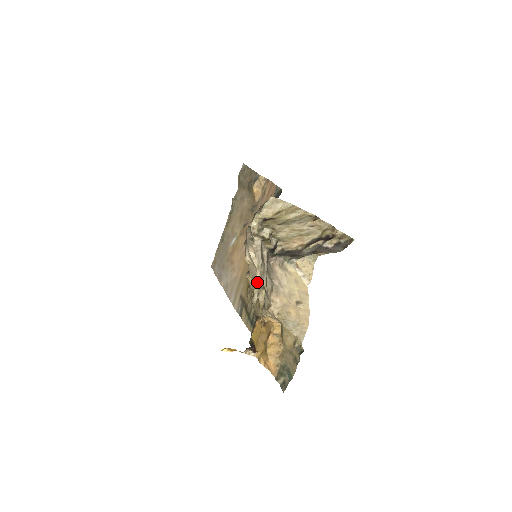
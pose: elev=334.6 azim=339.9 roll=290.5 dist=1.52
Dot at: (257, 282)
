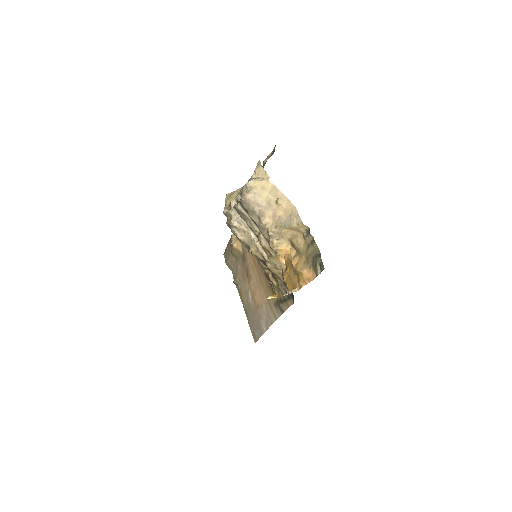
Dot at: (256, 241)
